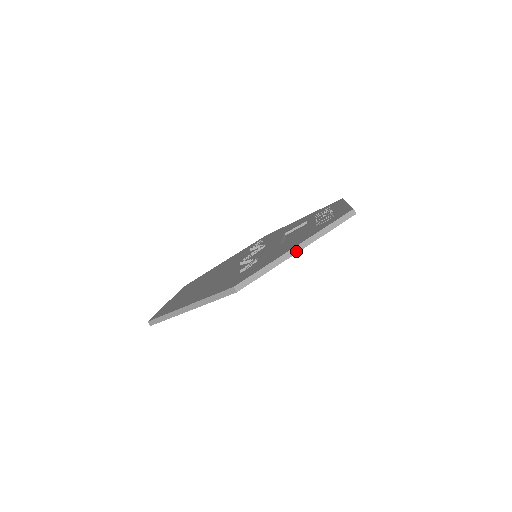
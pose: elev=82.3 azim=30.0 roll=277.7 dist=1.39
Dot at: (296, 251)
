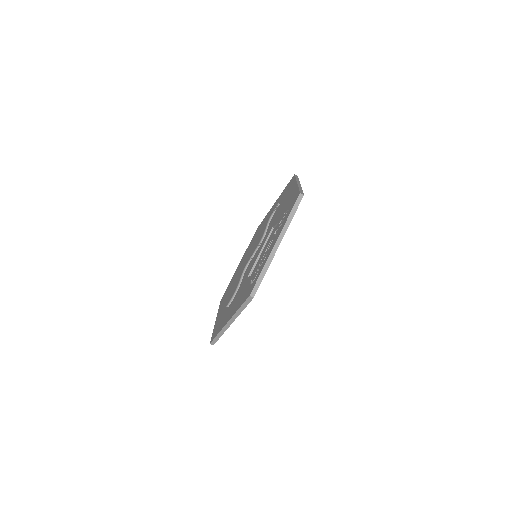
Dot at: (229, 324)
